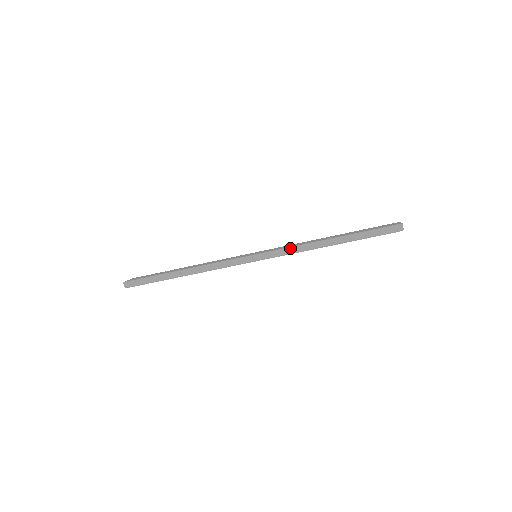
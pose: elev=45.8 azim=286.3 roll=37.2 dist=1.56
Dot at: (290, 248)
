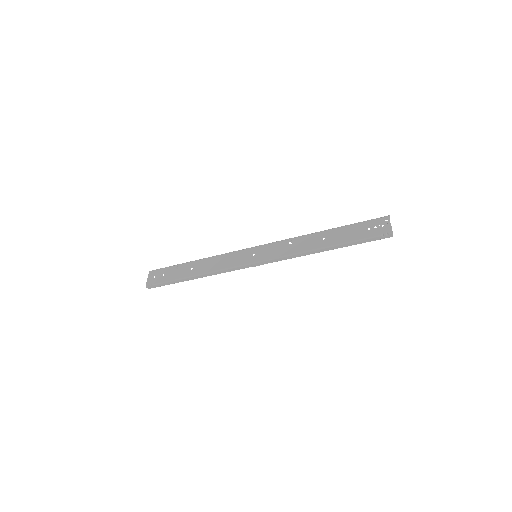
Dot at: (287, 257)
